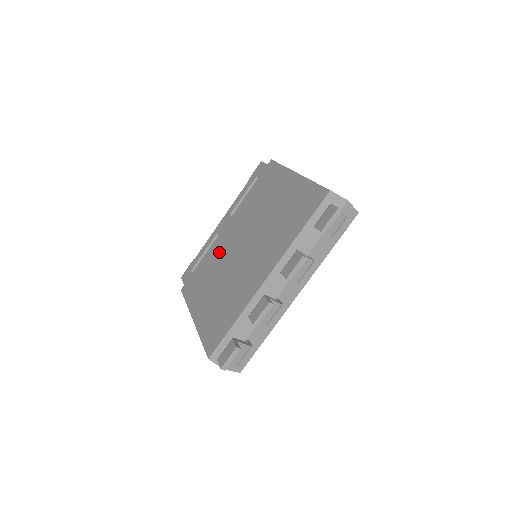
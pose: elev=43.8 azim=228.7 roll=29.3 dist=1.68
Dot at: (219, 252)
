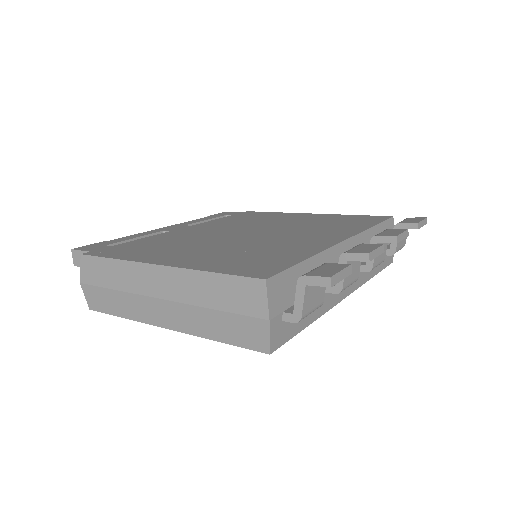
Dot at: (187, 235)
